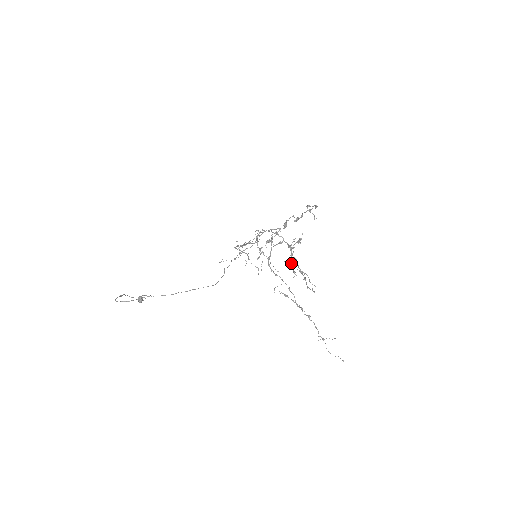
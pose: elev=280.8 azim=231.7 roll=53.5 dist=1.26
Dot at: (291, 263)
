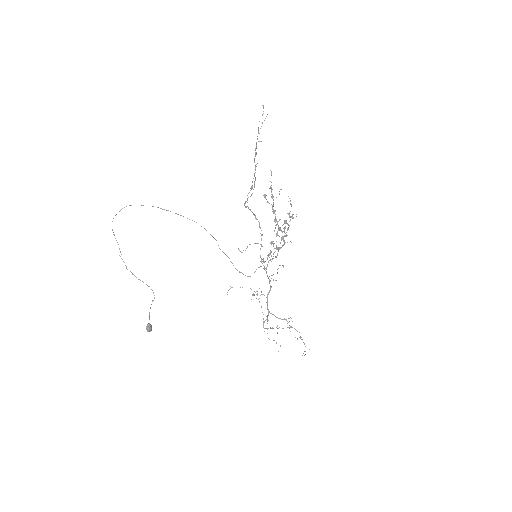
Dot at: (277, 224)
